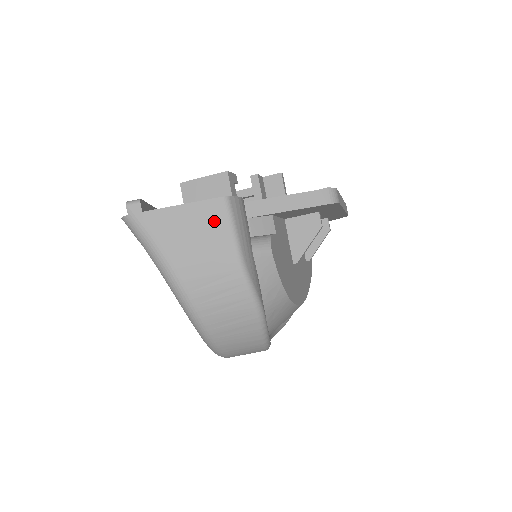
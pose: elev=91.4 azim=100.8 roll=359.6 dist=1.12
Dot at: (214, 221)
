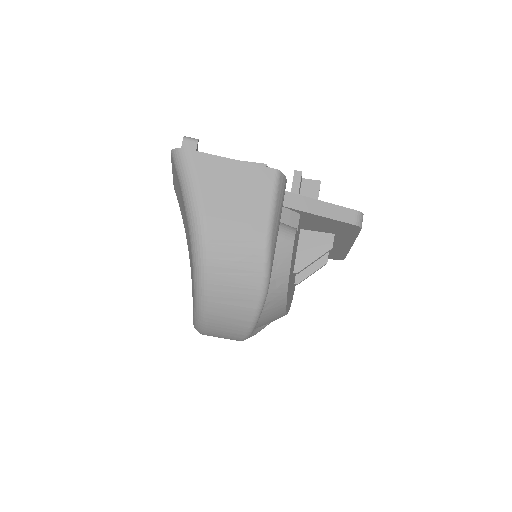
Dot at: (259, 187)
